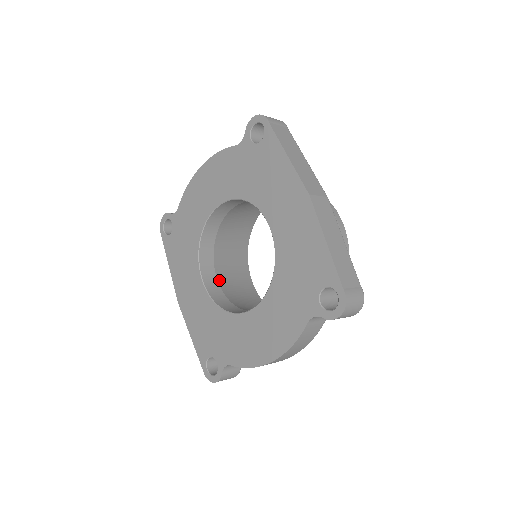
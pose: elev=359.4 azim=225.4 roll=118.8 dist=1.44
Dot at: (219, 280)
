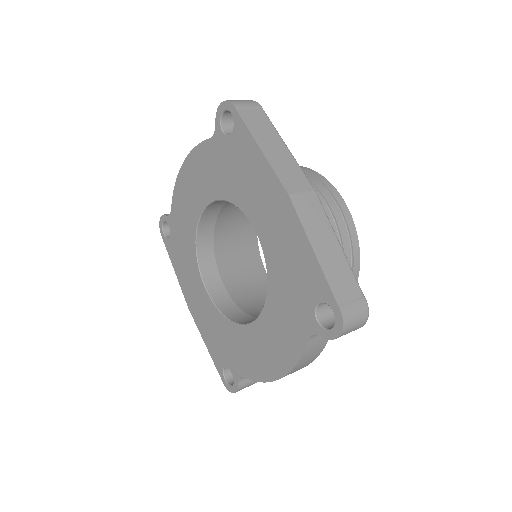
Dot at: (225, 283)
